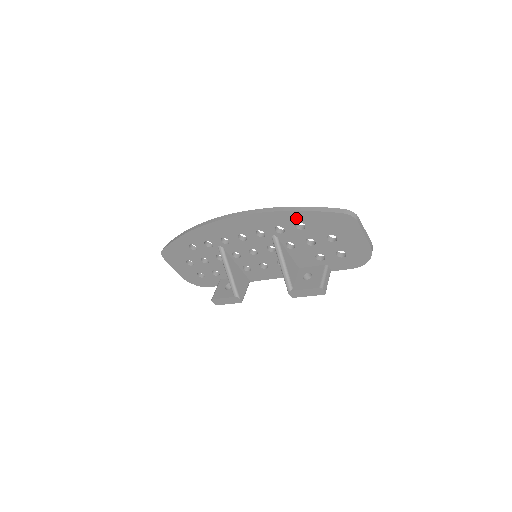
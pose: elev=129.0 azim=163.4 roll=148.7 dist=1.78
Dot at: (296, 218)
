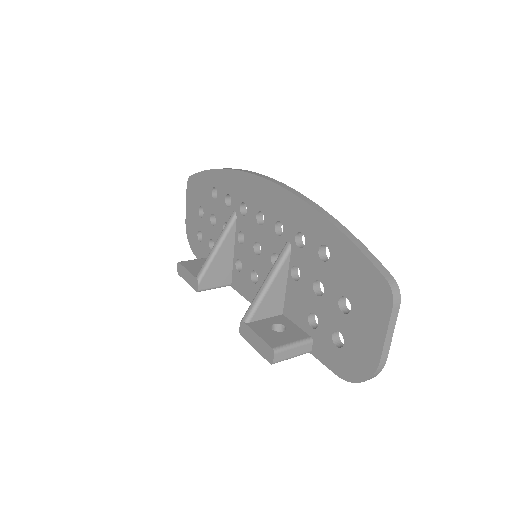
Dot at: (328, 237)
